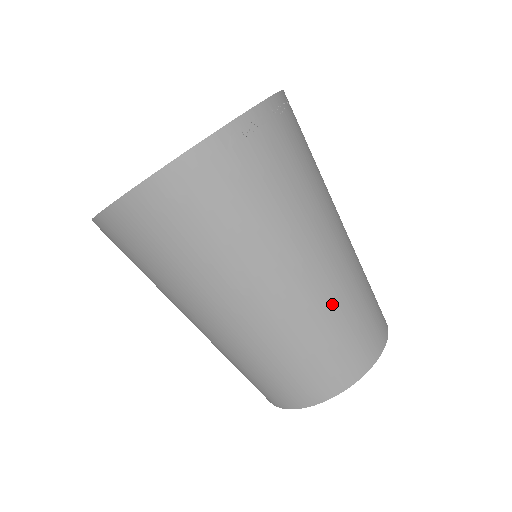
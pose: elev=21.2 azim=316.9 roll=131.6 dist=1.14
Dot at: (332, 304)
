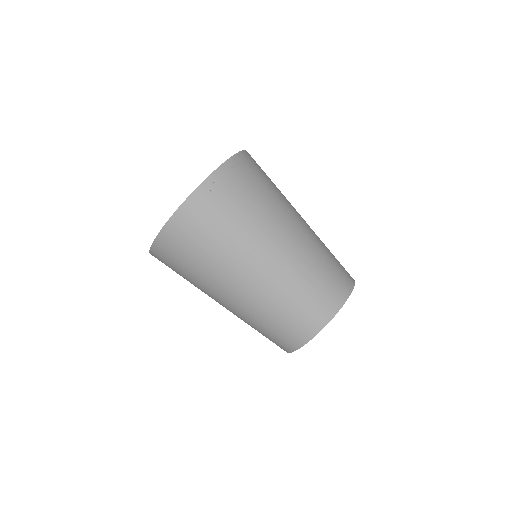
Dot at: (288, 282)
